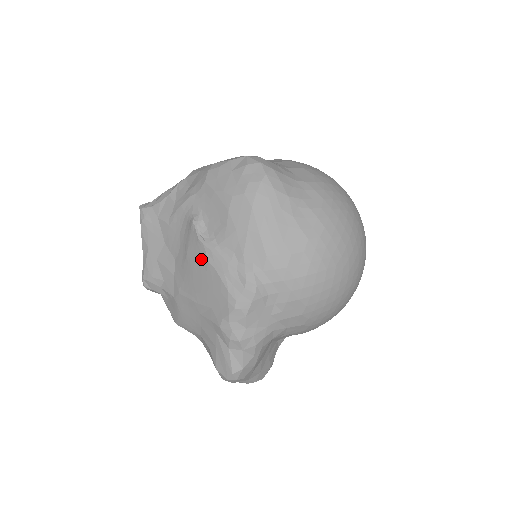
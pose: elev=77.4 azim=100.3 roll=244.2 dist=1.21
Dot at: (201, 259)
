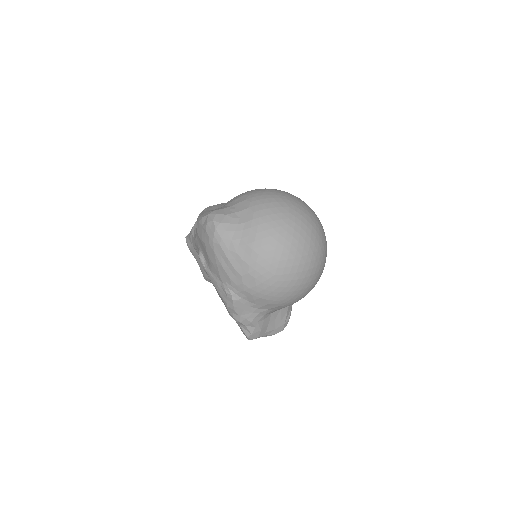
Dot at: occluded
